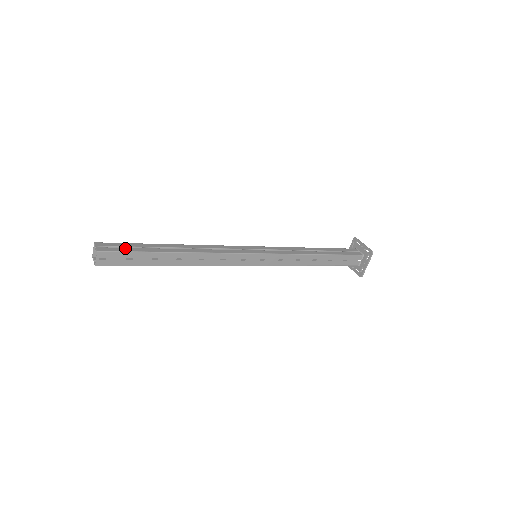
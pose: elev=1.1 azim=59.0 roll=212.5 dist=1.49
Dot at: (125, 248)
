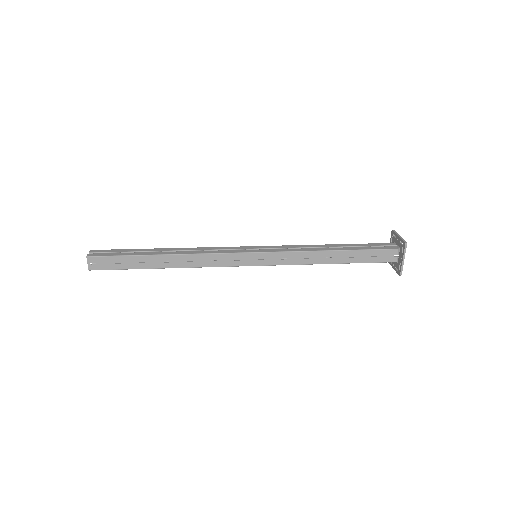
Dot at: (114, 253)
